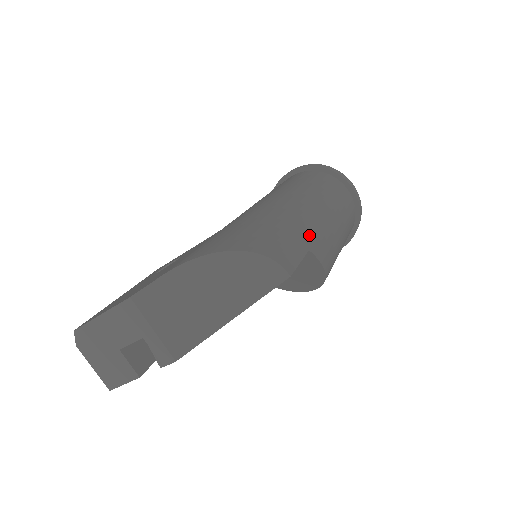
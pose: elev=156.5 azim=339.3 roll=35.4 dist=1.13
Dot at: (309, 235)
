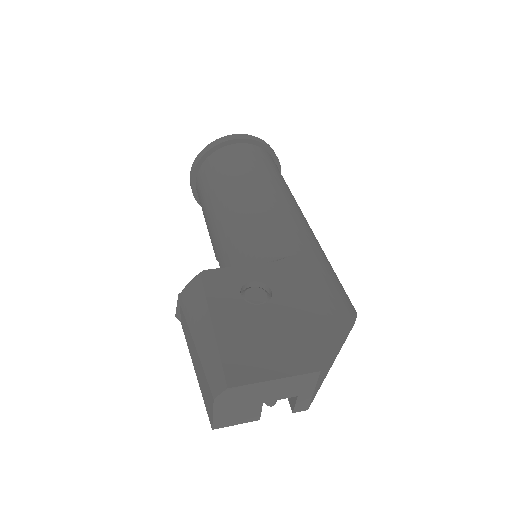
Dot at: occluded
